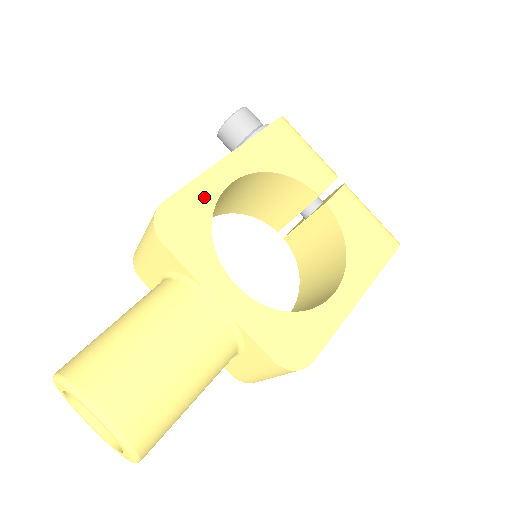
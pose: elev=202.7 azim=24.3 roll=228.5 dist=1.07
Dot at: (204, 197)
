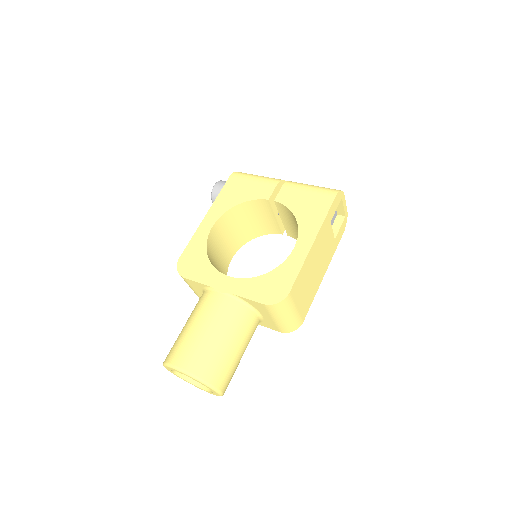
Dot at: (199, 243)
